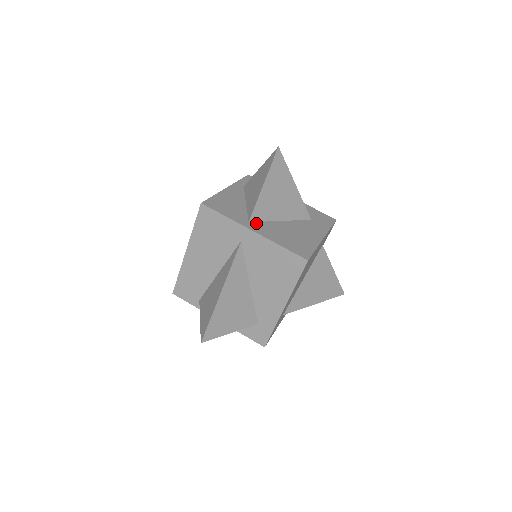
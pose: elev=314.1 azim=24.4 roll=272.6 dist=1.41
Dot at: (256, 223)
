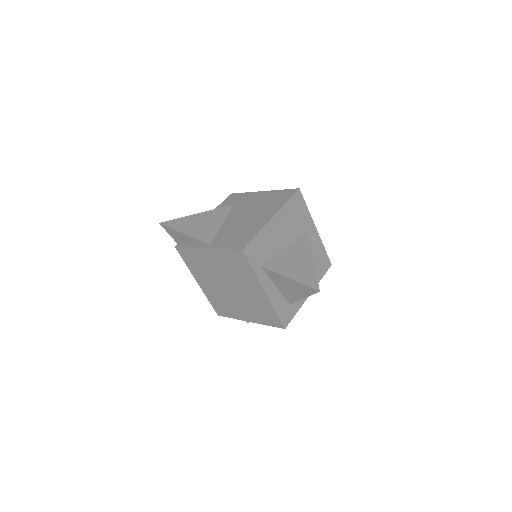
Dot at: occluded
